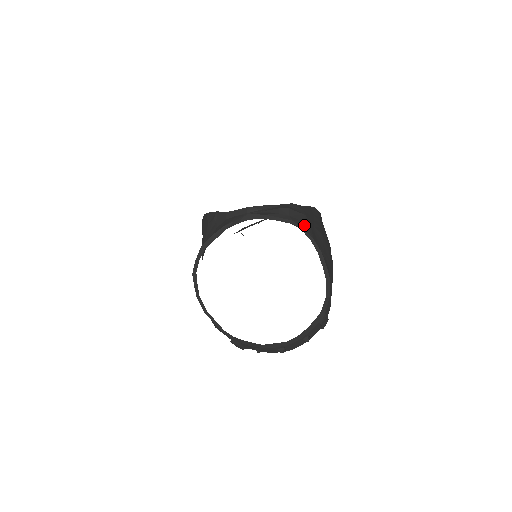
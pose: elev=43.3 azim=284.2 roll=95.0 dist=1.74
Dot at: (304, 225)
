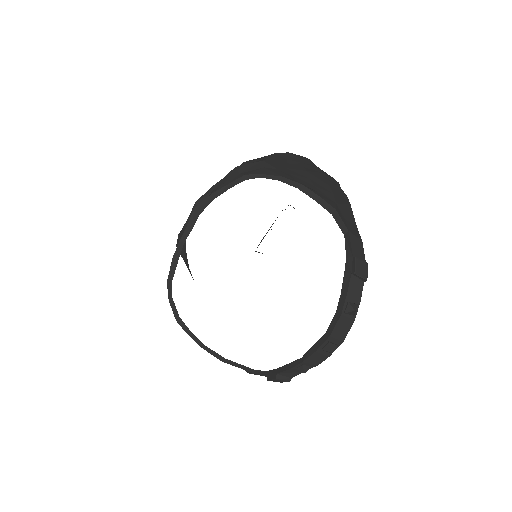
Dot at: (263, 171)
